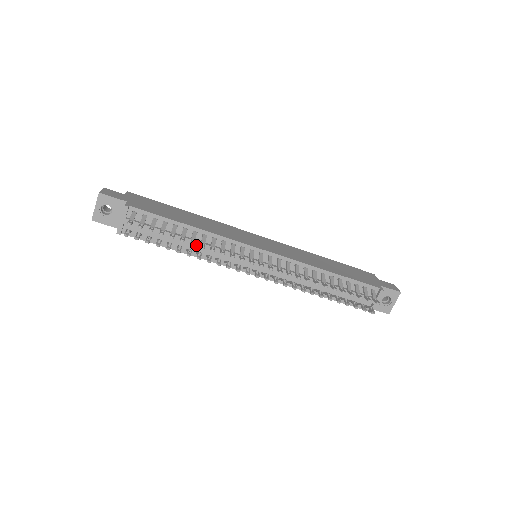
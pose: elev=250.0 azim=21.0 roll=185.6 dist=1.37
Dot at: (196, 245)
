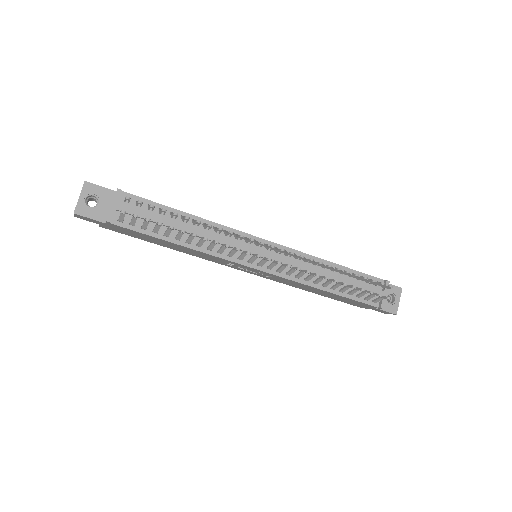
Dot at: (197, 234)
